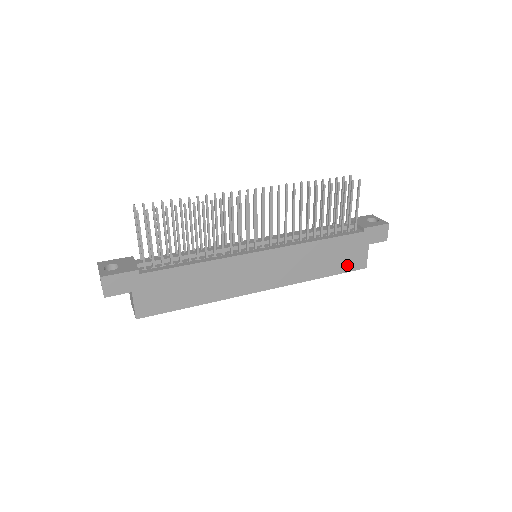
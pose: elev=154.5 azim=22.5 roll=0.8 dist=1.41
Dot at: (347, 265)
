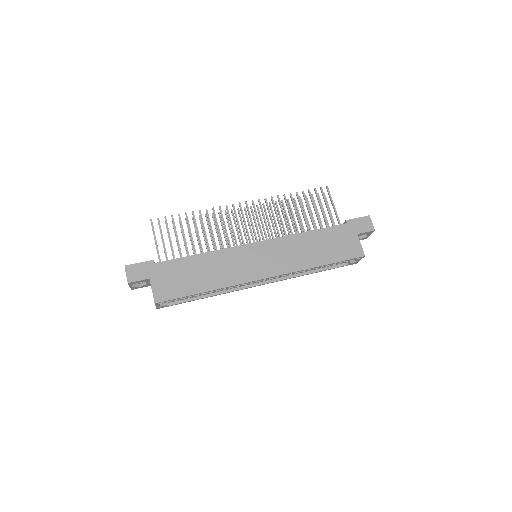
Dot at: (343, 254)
